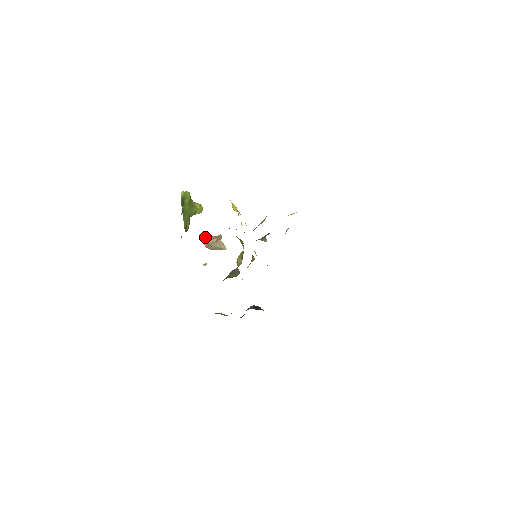
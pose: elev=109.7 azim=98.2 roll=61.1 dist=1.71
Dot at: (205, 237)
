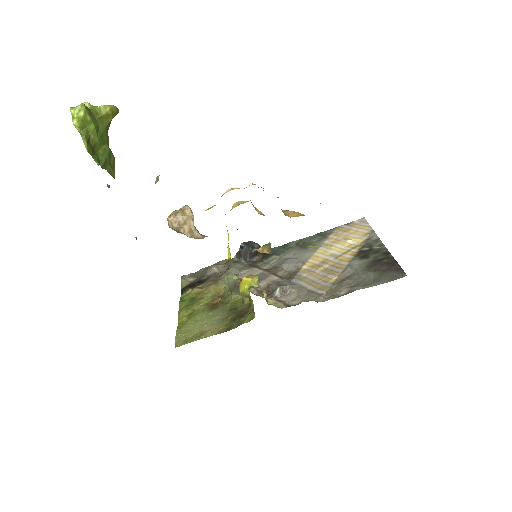
Dot at: (168, 221)
